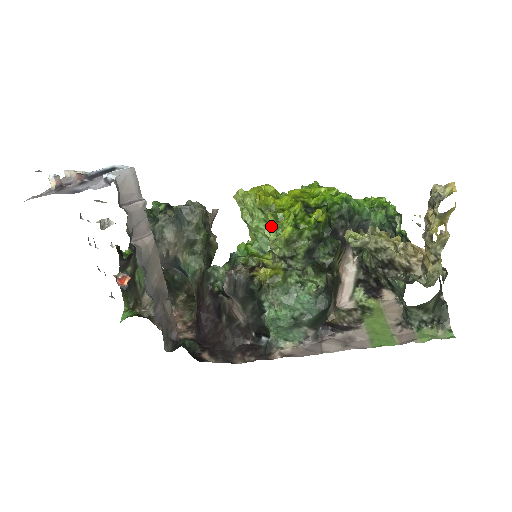
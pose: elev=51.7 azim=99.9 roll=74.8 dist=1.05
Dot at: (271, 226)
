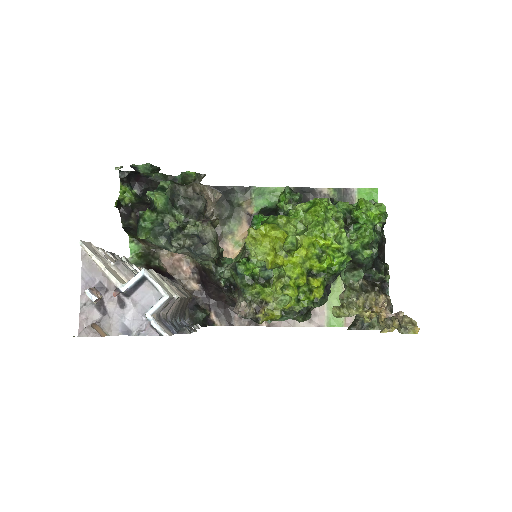
Dot at: (278, 294)
